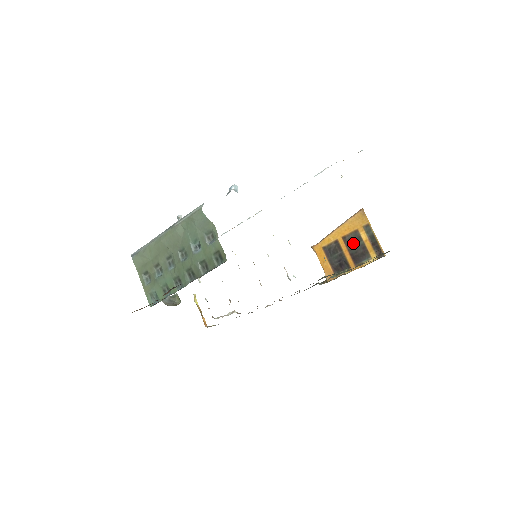
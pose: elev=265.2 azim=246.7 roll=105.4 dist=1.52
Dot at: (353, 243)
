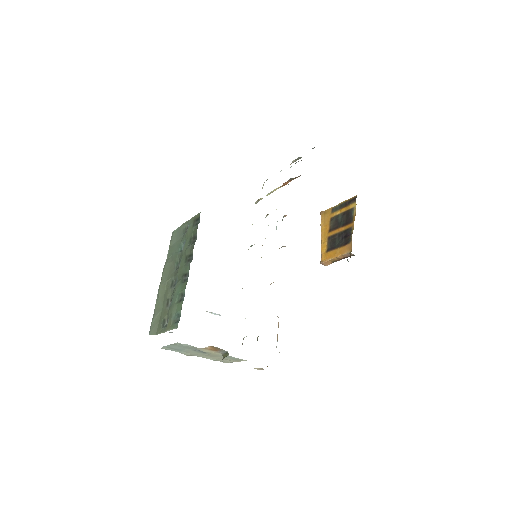
Dot at: (337, 223)
